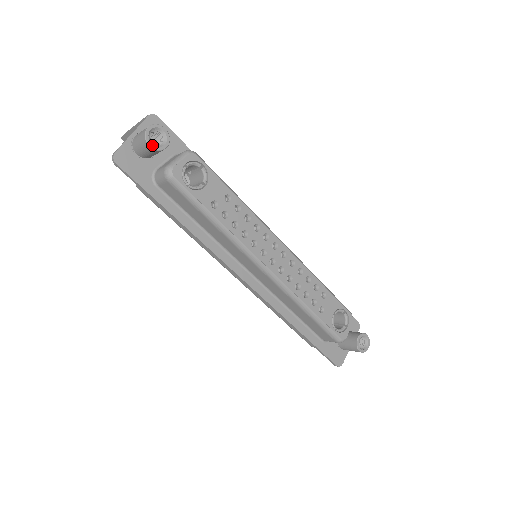
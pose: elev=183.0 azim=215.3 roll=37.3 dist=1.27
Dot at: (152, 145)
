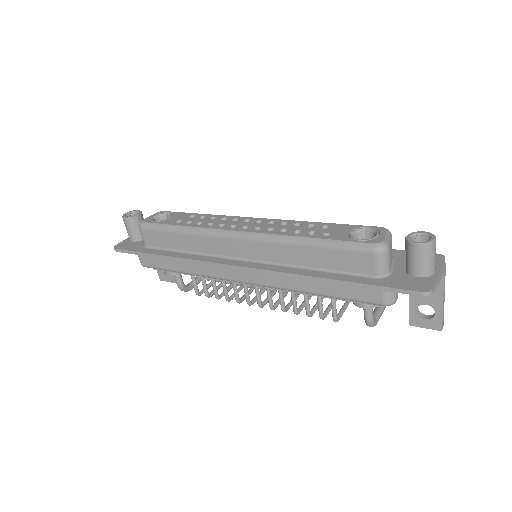
Dot at: (127, 217)
